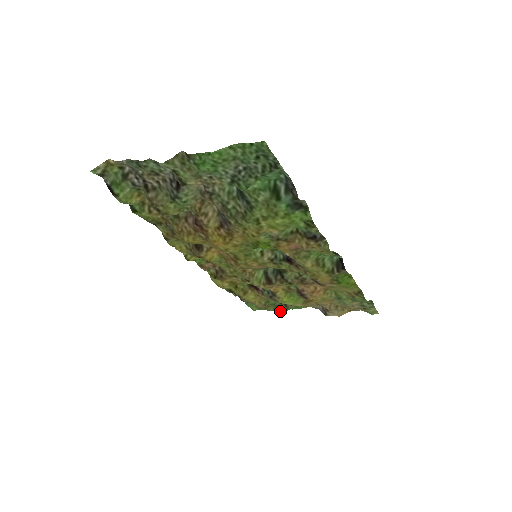
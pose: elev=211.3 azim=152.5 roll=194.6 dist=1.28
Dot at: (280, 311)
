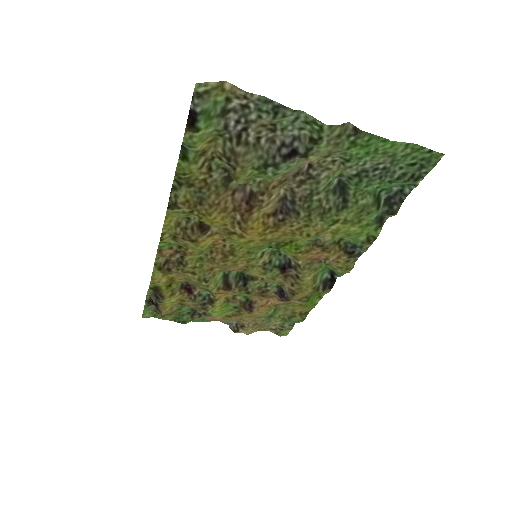
Dot at: (180, 322)
